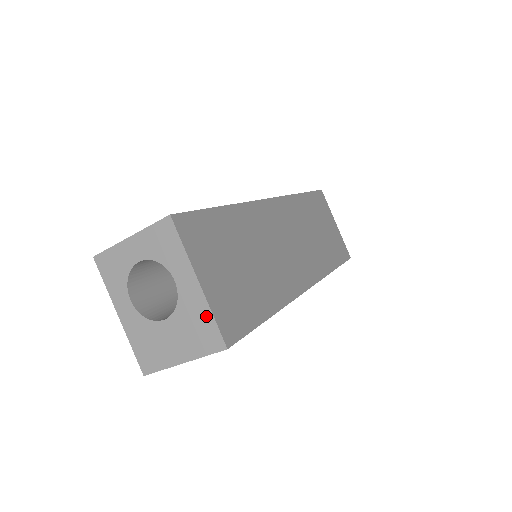
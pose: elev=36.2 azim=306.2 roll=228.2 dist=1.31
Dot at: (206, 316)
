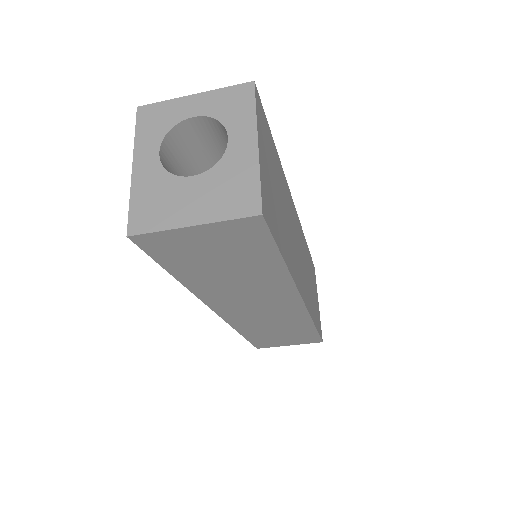
Dot at: (251, 177)
